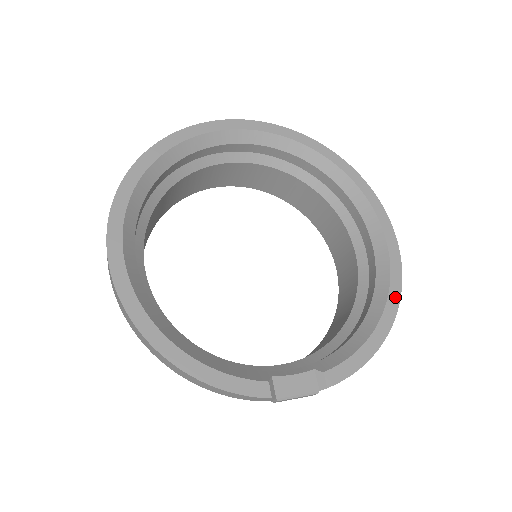
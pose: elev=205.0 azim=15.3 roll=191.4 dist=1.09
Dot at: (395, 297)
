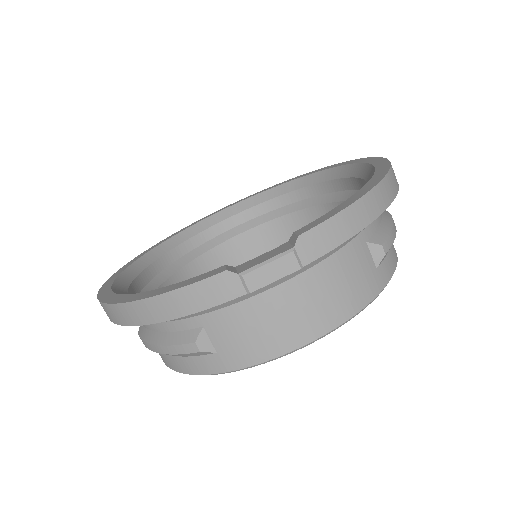
Dot at: (383, 170)
